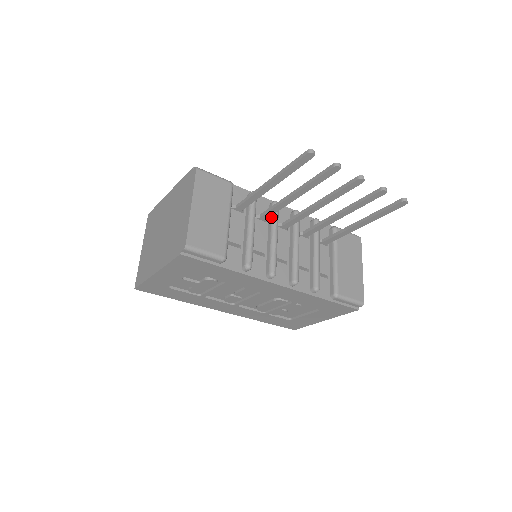
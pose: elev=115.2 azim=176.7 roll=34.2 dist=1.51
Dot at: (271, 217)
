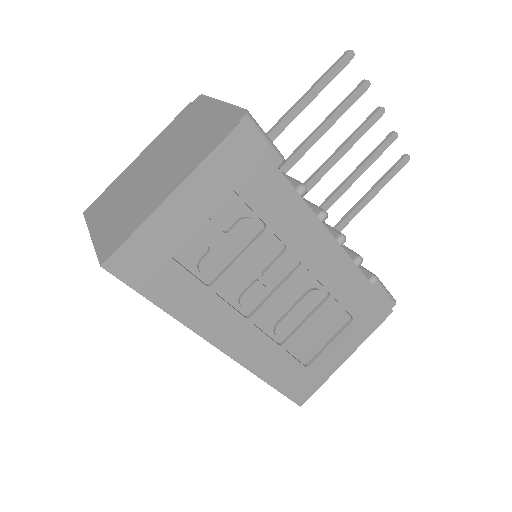
Dot at: occluded
